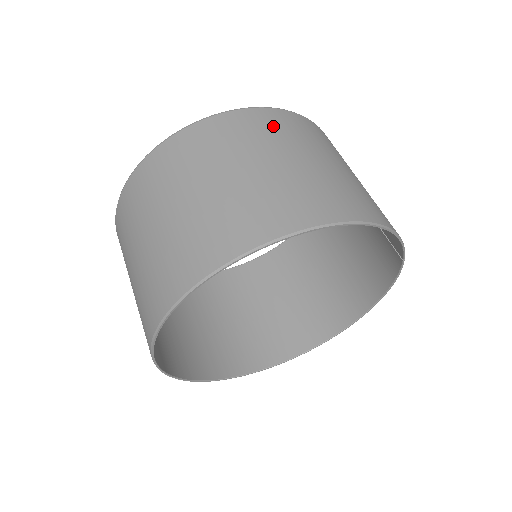
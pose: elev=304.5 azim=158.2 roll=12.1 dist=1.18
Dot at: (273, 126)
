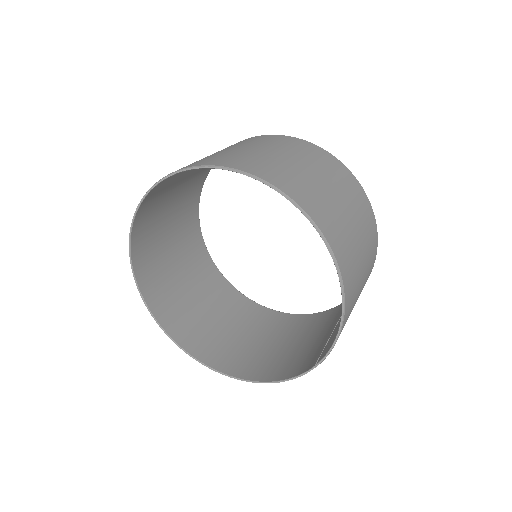
Dot at: (365, 212)
